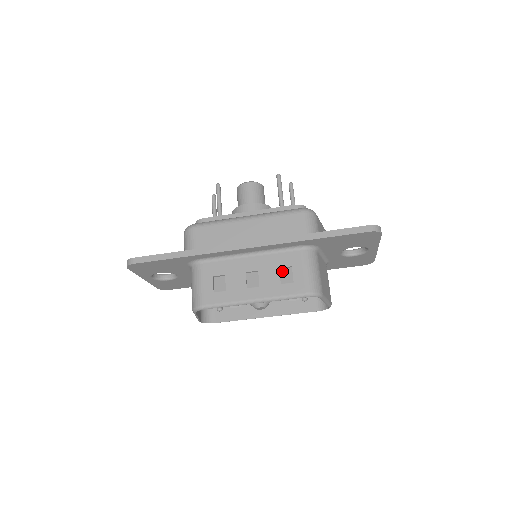
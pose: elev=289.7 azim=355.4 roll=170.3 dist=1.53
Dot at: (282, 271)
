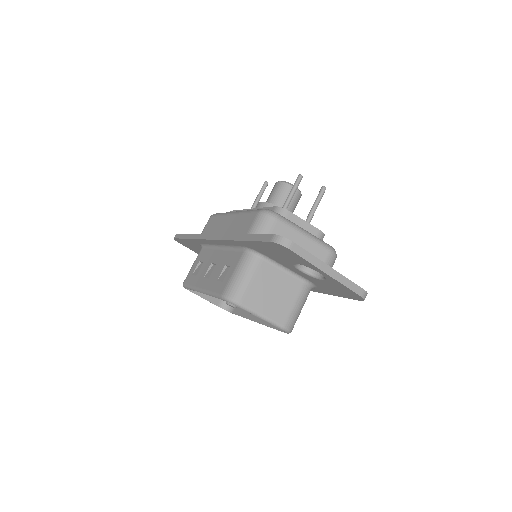
Dot at: (226, 269)
